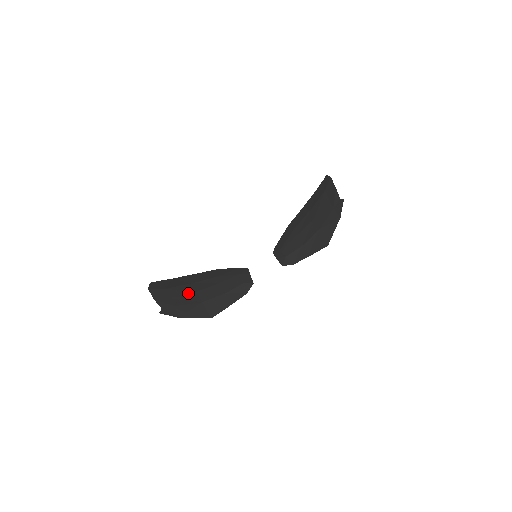
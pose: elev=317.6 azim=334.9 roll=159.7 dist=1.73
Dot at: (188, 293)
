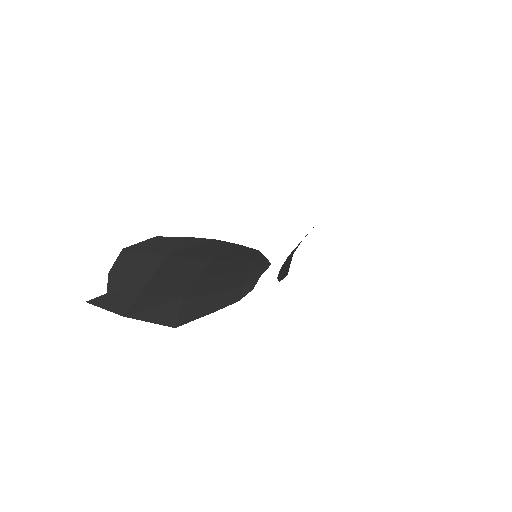
Dot at: (184, 275)
